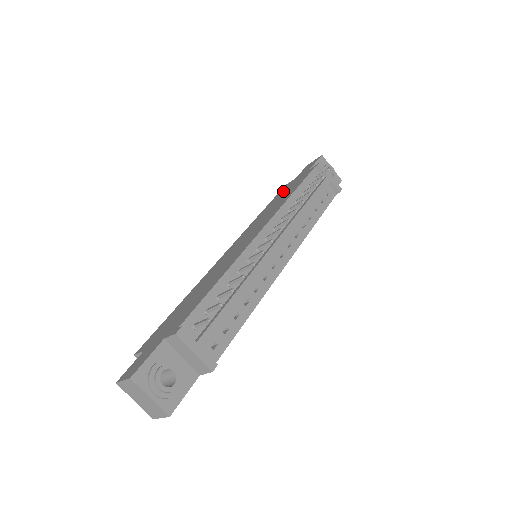
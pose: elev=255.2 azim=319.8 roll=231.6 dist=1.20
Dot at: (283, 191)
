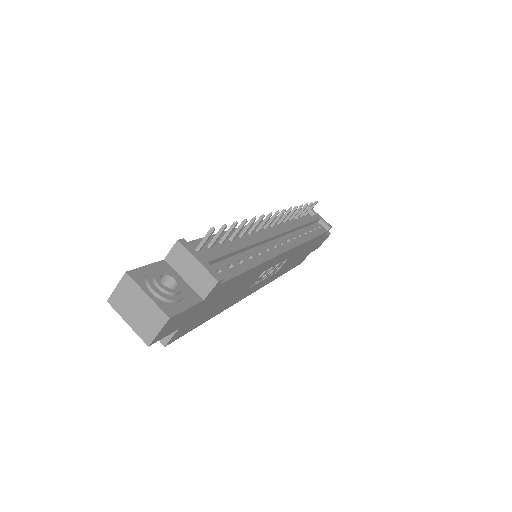
Dot at: occluded
